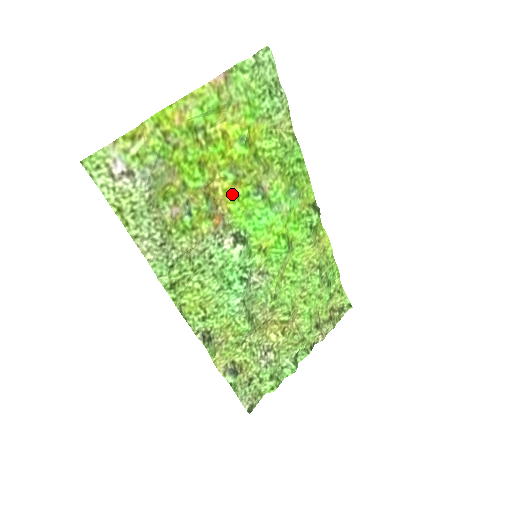
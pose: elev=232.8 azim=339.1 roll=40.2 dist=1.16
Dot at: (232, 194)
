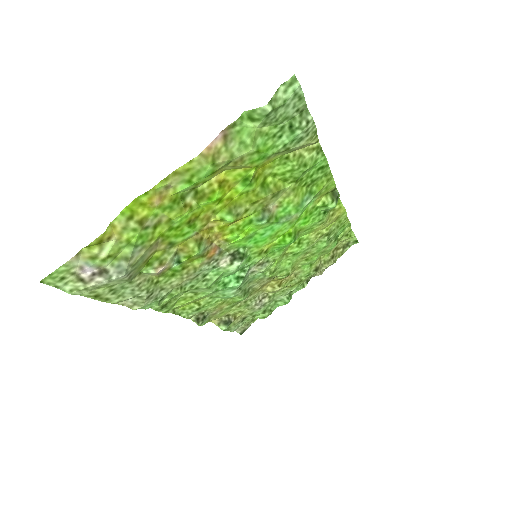
Dot at: (230, 227)
